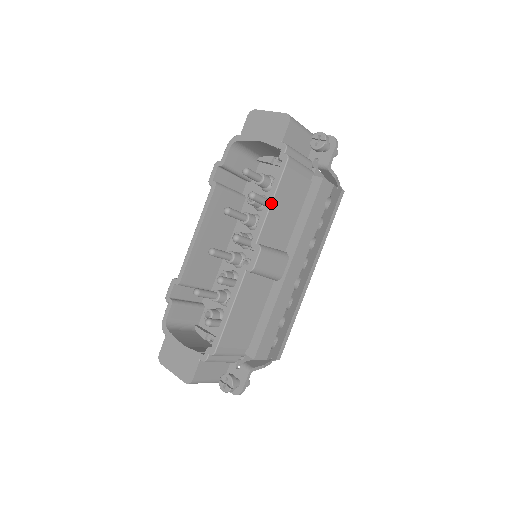
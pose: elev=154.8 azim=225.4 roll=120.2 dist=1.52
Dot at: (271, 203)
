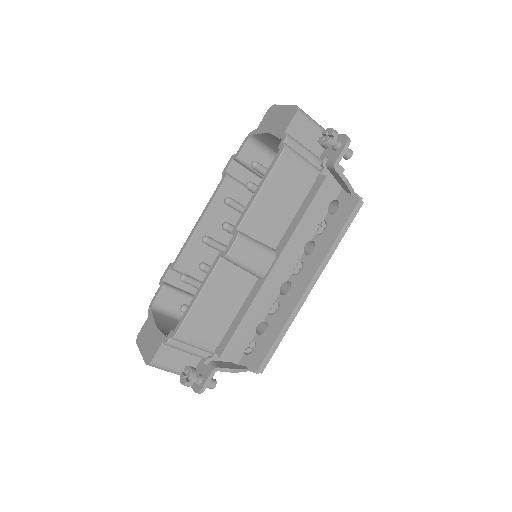
Dot at: (259, 191)
